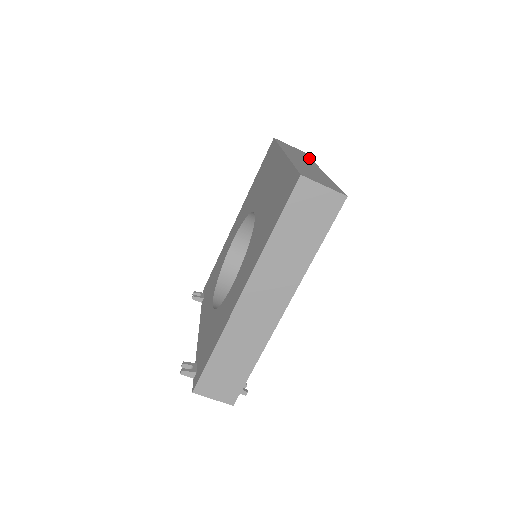
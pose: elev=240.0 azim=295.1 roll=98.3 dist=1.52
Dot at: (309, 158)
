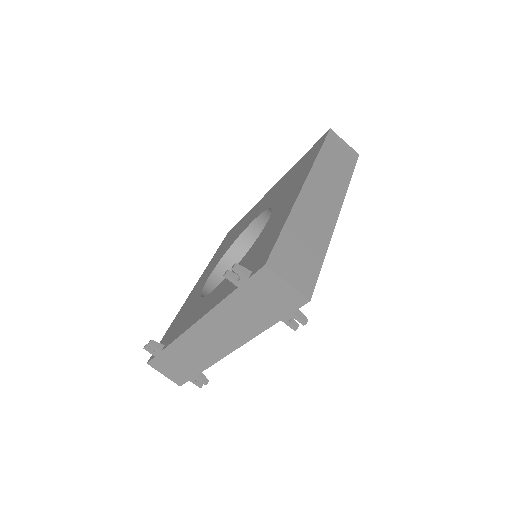
Dot at: occluded
